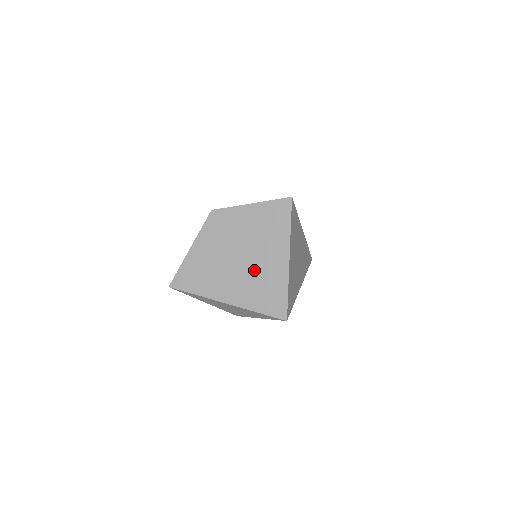
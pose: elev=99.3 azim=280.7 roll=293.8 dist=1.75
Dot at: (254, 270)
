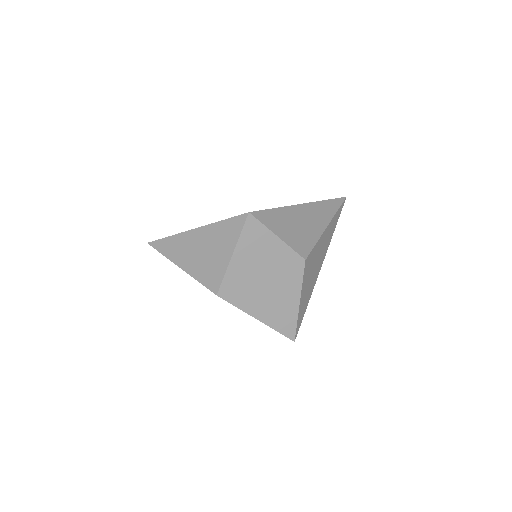
Dot at: occluded
